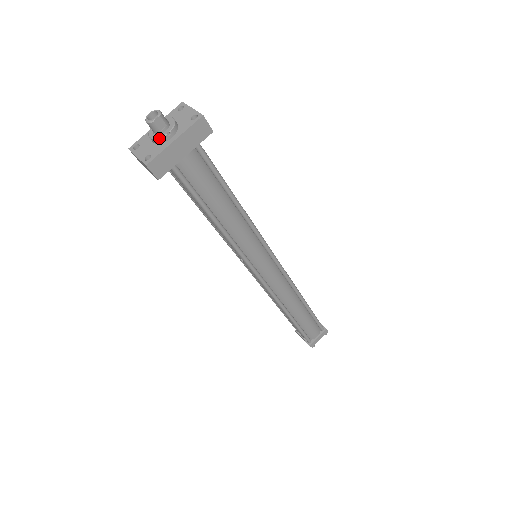
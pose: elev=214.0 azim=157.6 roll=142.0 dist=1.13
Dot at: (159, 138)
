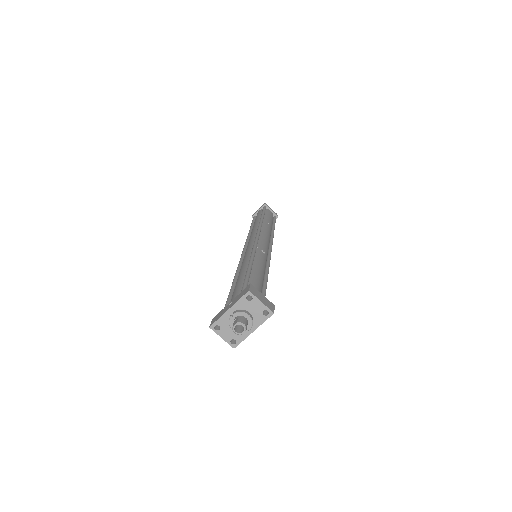
Dot at: occluded
